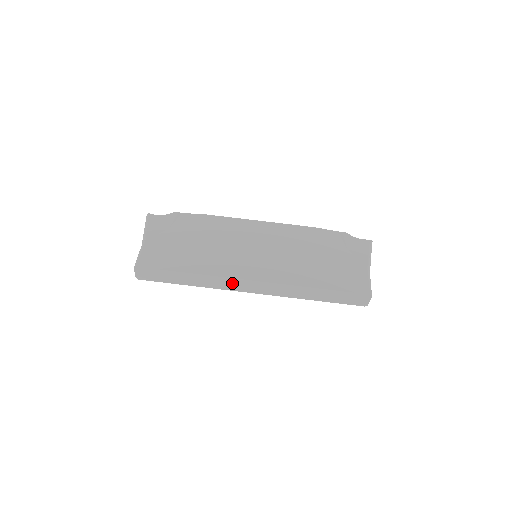
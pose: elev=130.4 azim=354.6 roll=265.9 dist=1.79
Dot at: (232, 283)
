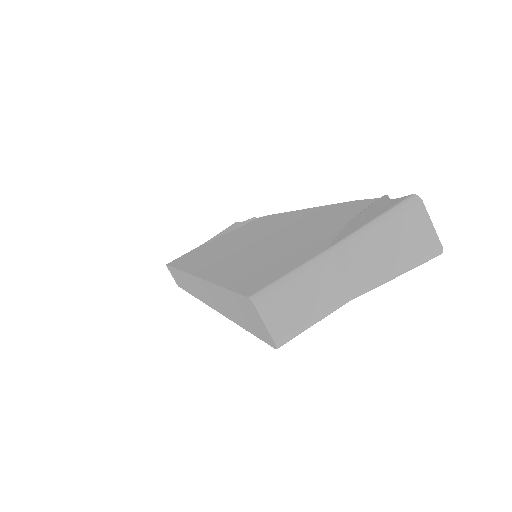
Dot at: (191, 283)
